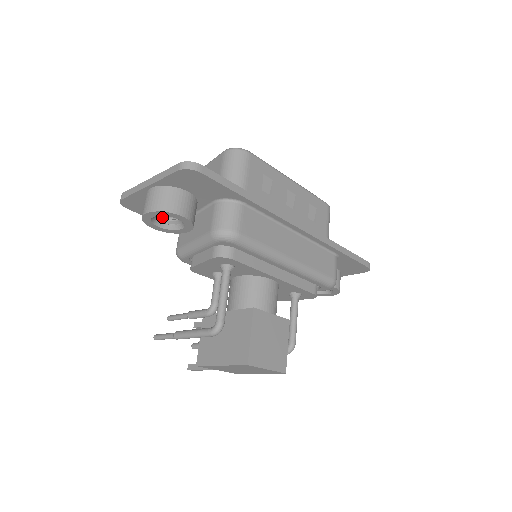
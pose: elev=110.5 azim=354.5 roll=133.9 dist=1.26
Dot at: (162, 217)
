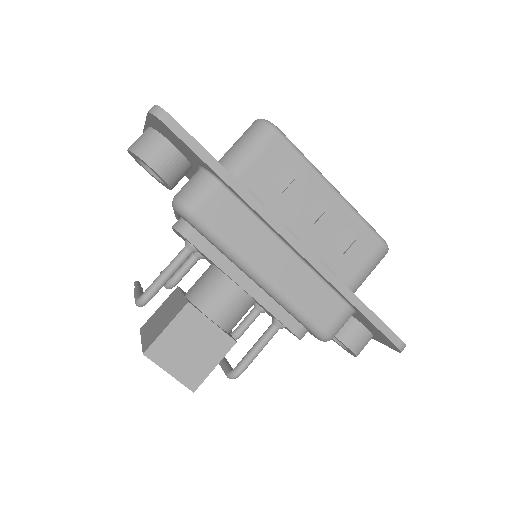
Dot at: occluded
